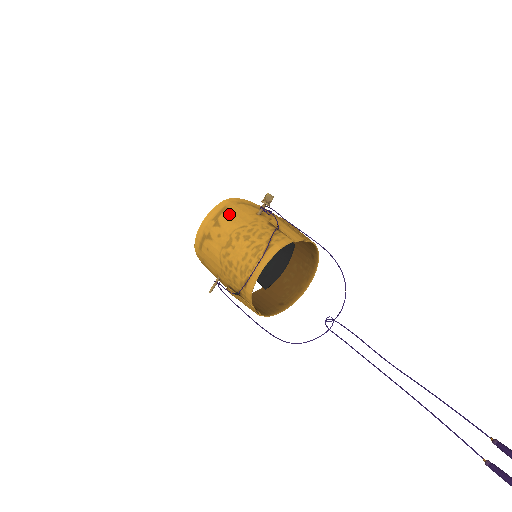
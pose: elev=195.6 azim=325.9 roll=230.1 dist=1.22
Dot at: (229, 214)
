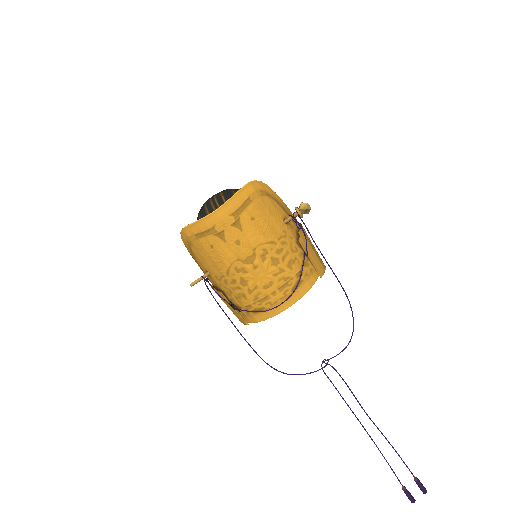
Dot at: (255, 214)
